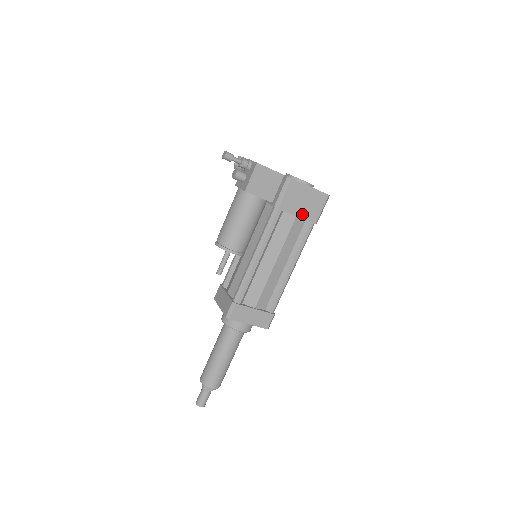
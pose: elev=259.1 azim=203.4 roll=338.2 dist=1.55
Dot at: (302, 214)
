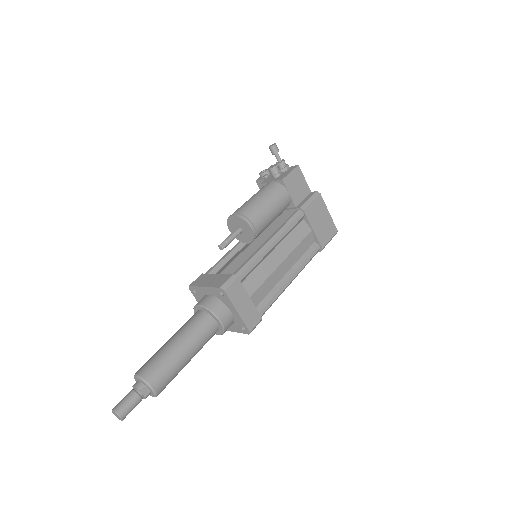
Dot at: (317, 231)
